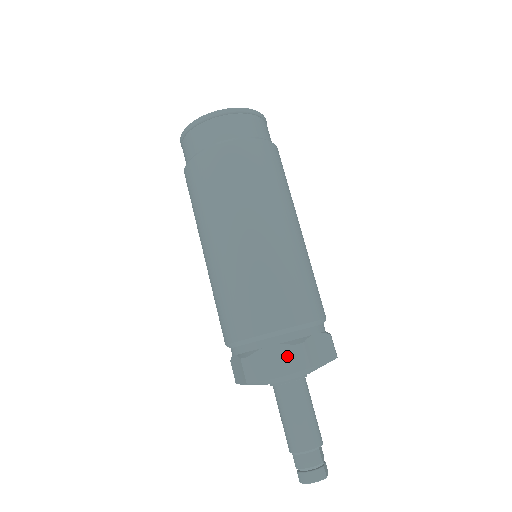
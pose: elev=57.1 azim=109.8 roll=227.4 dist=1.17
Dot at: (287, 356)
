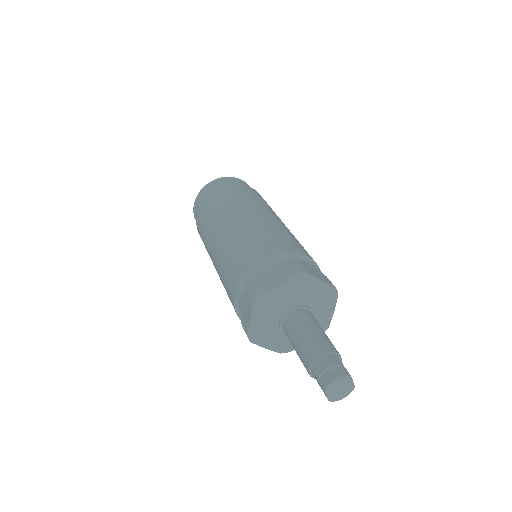
Dot at: (285, 269)
